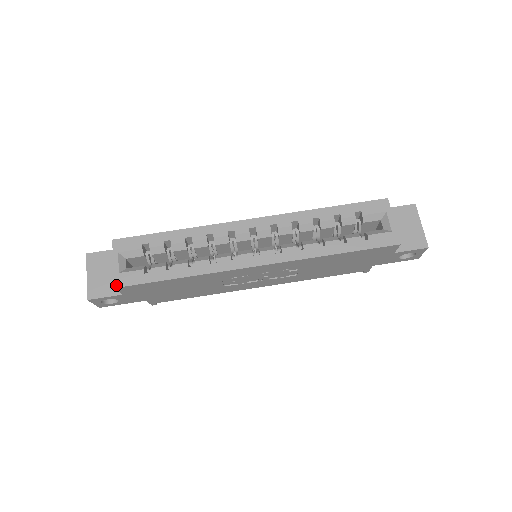
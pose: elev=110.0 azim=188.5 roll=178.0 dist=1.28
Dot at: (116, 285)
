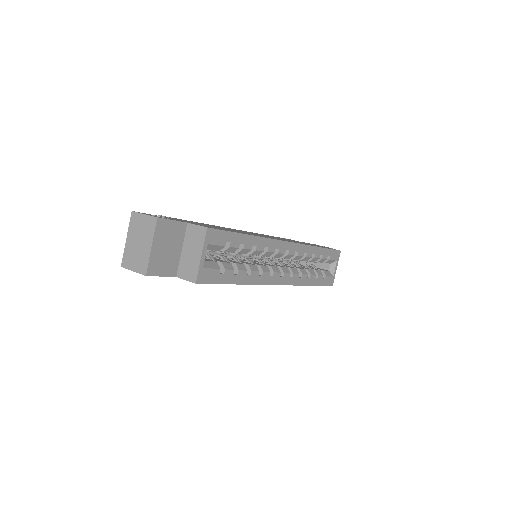
Dot at: (198, 281)
